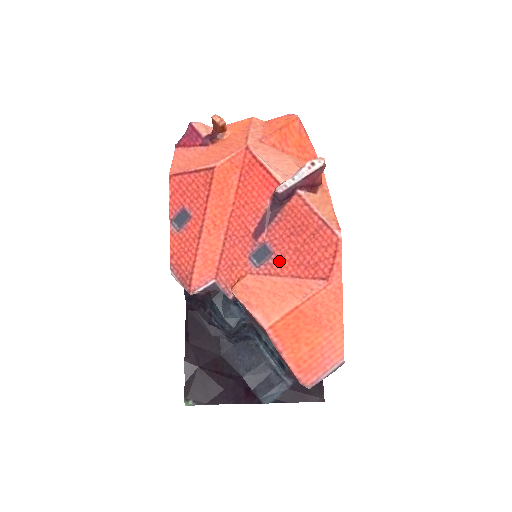
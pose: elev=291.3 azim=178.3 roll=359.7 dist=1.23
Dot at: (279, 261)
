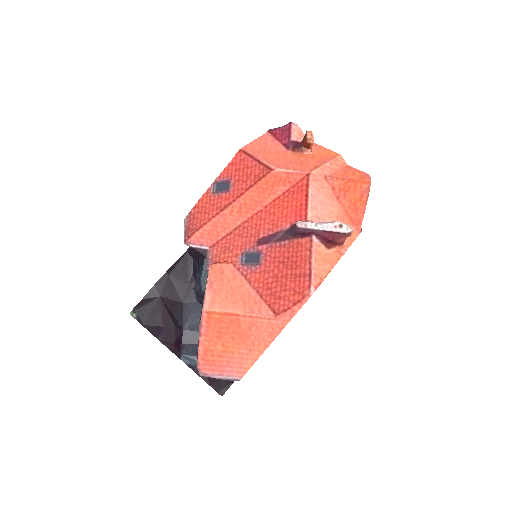
Dot at: (259, 273)
